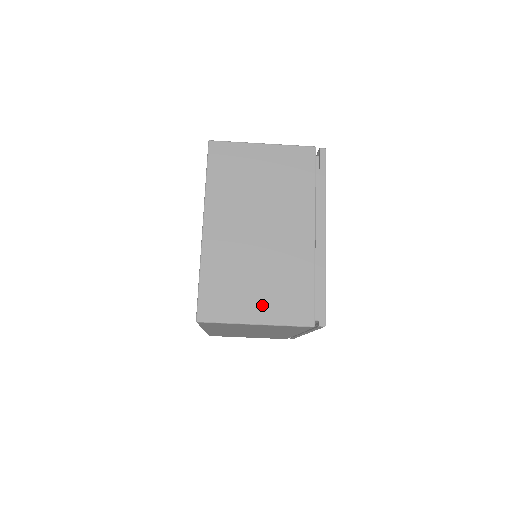
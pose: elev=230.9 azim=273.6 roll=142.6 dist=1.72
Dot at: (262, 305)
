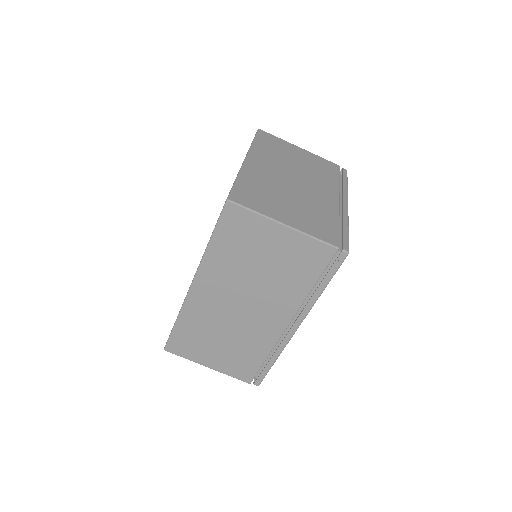
Dot at: (291, 216)
